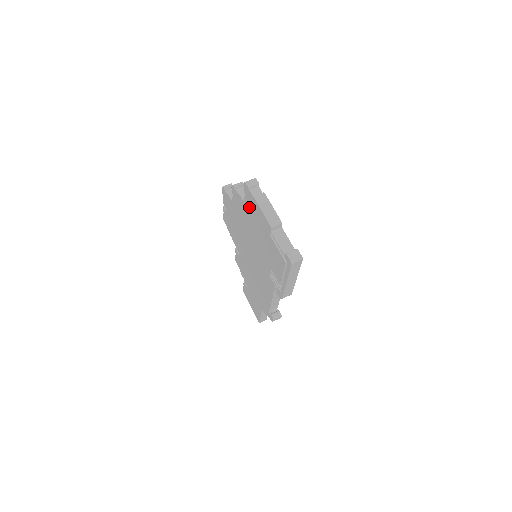
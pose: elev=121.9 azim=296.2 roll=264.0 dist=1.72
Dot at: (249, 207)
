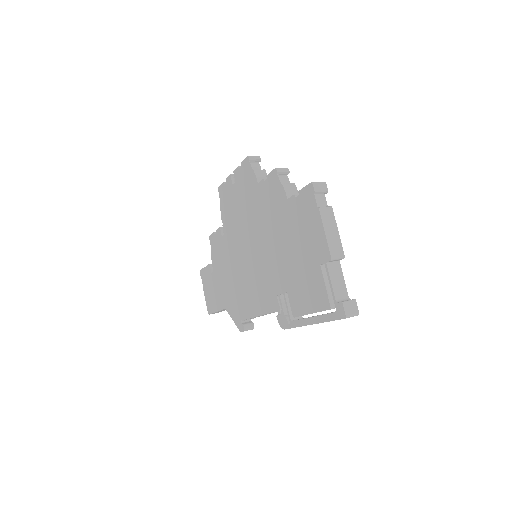
Dot at: (296, 211)
